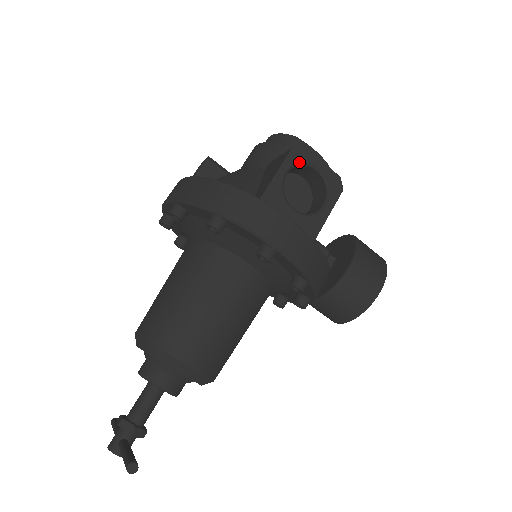
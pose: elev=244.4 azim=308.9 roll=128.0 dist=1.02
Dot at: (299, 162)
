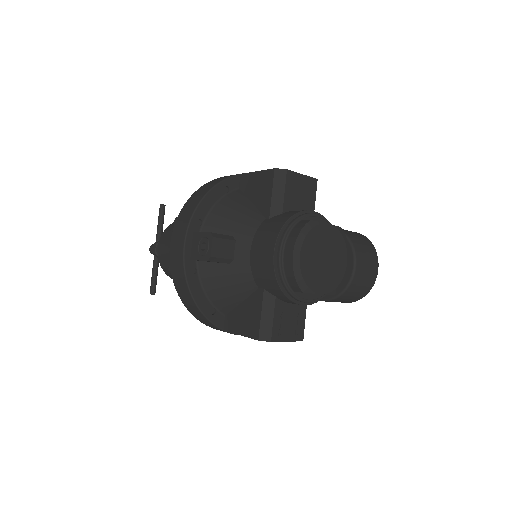
Dot at: occluded
